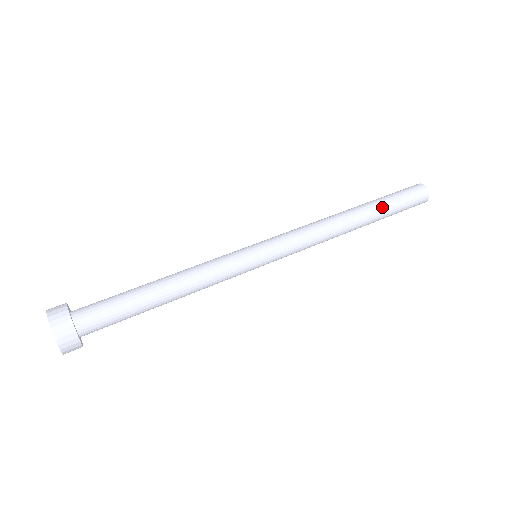
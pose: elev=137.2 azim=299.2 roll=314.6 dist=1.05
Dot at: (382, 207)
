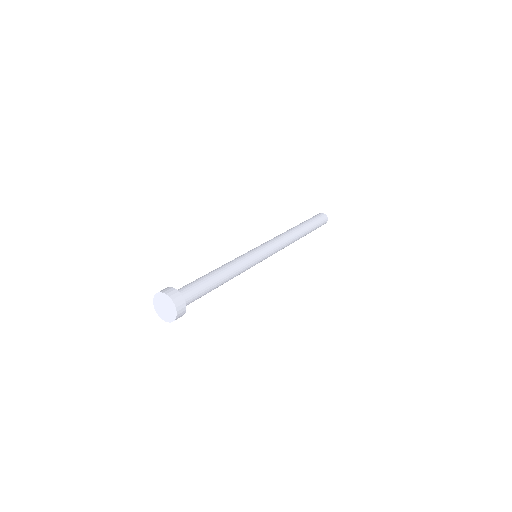
Dot at: (304, 222)
